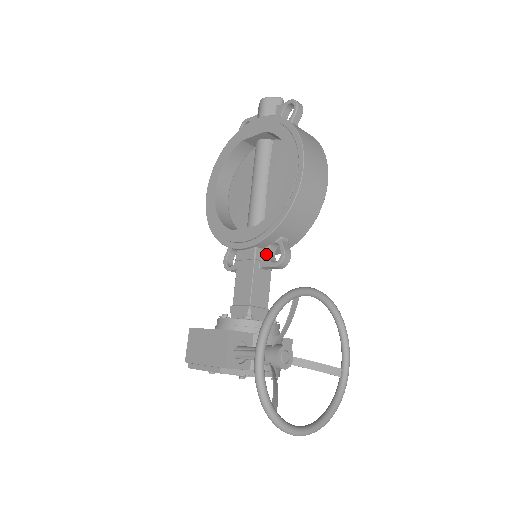
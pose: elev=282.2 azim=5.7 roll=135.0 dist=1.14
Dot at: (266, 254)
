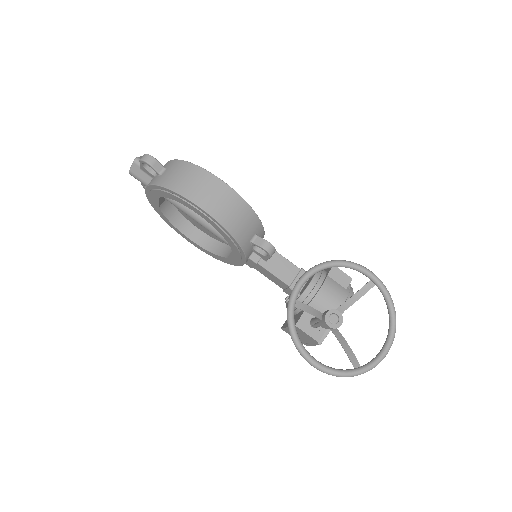
Dot at: (258, 254)
